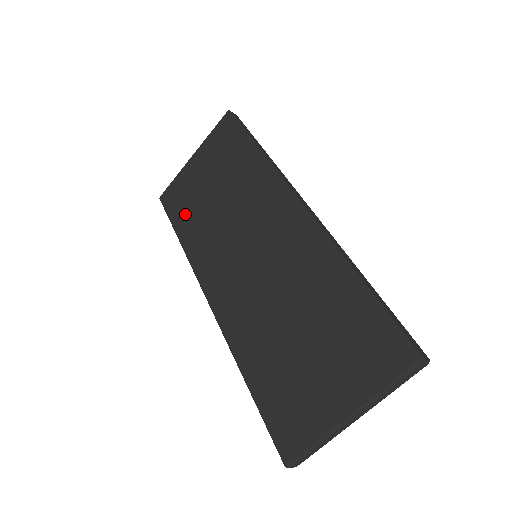
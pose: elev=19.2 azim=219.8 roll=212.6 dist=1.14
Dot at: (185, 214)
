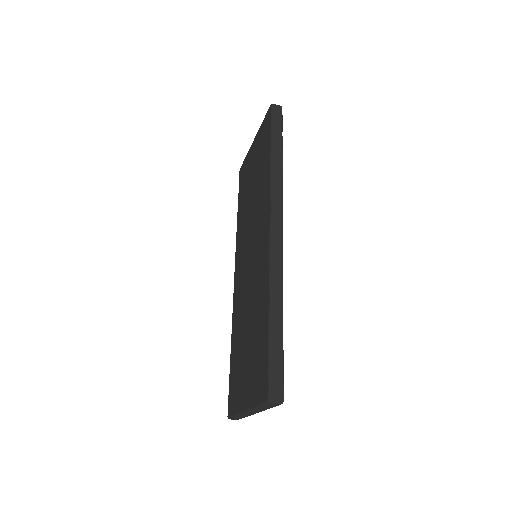
Dot at: (242, 195)
